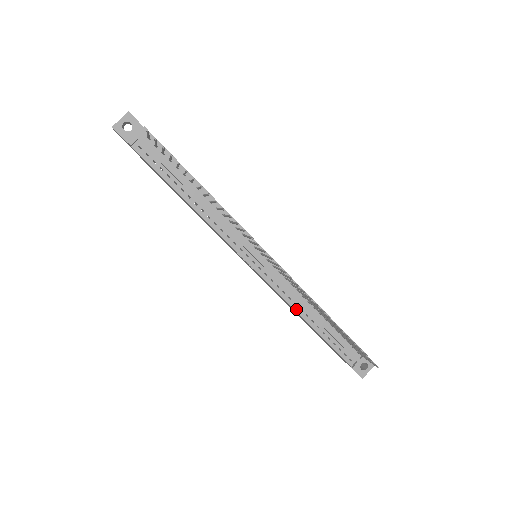
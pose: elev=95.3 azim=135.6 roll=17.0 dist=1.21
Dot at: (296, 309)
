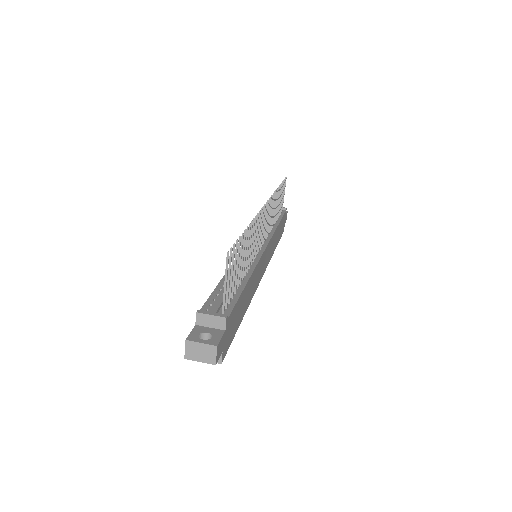
Dot at: occluded
